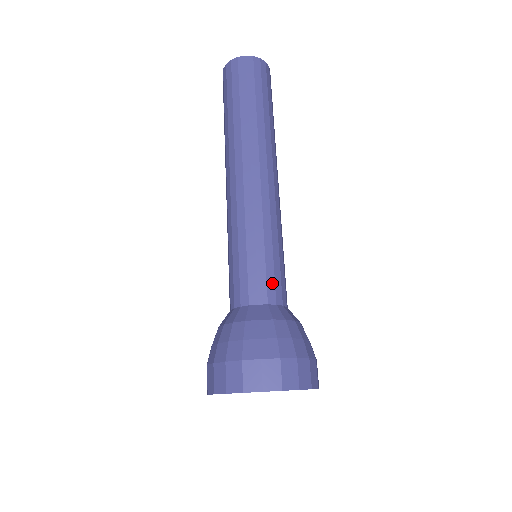
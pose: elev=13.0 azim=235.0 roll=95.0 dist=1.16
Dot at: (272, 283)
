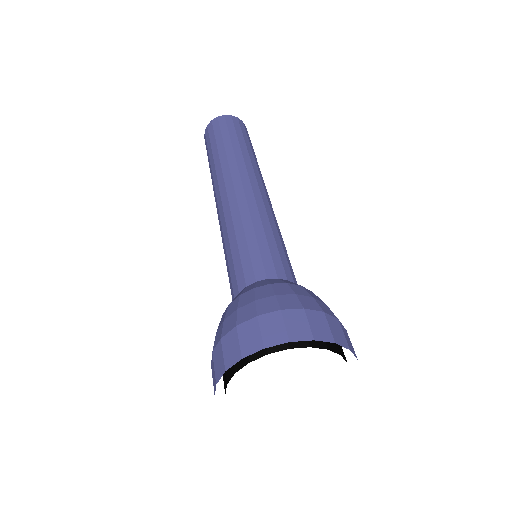
Dot at: (269, 261)
